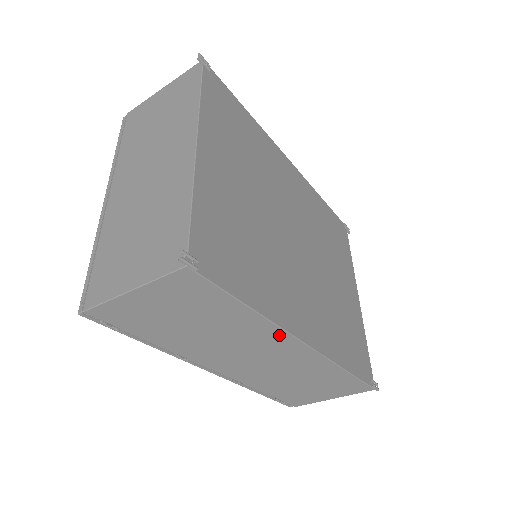
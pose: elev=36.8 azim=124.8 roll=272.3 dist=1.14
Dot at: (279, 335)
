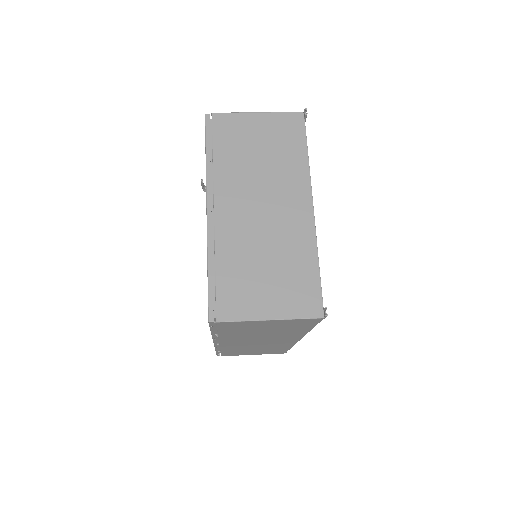
Dot at: (297, 337)
